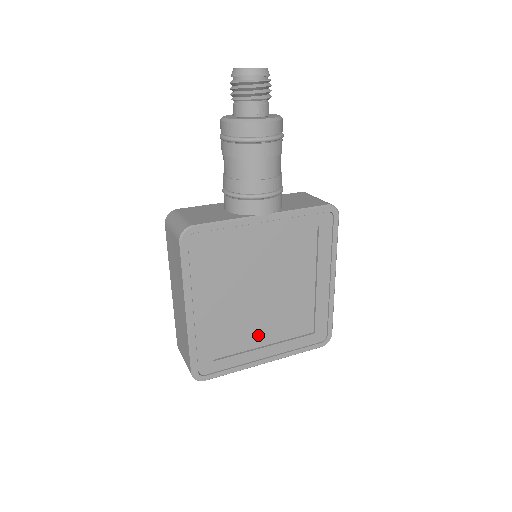
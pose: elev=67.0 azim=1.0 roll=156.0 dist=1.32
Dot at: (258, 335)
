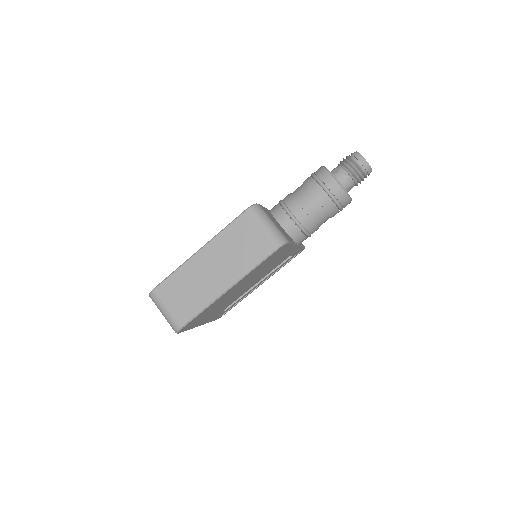
Dot at: (216, 308)
